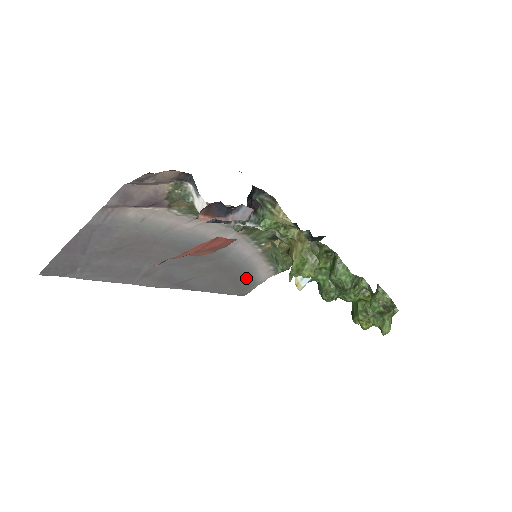
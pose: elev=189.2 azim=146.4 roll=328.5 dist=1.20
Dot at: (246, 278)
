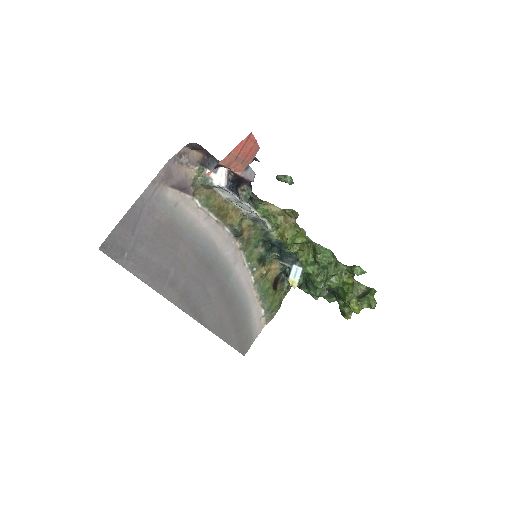
Dot at: (244, 323)
